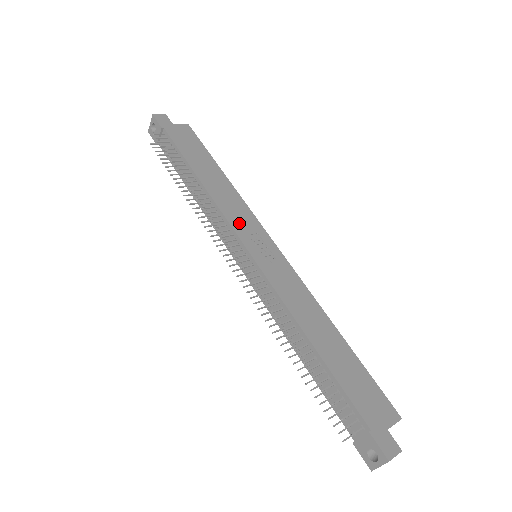
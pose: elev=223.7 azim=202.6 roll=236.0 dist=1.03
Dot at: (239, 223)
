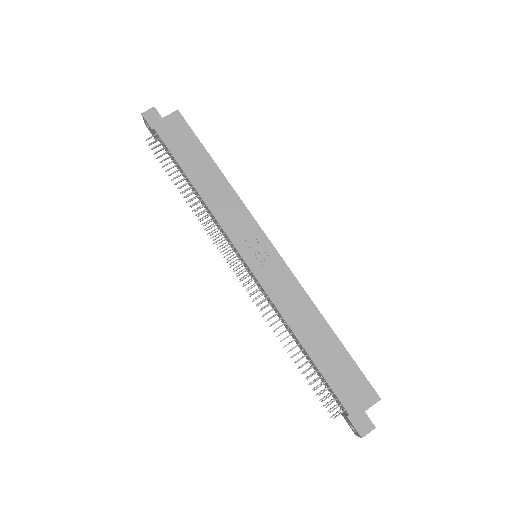
Dot at: (235, 229)
